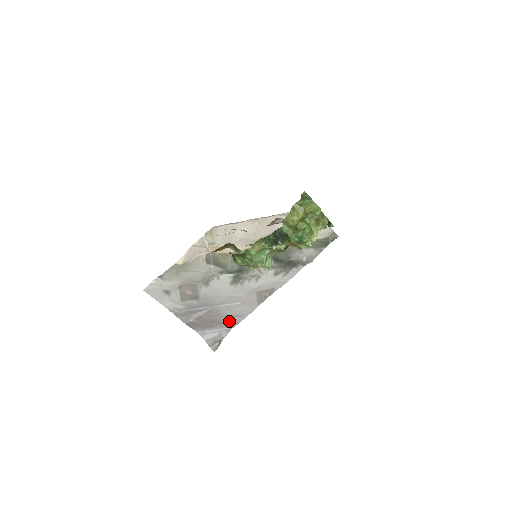
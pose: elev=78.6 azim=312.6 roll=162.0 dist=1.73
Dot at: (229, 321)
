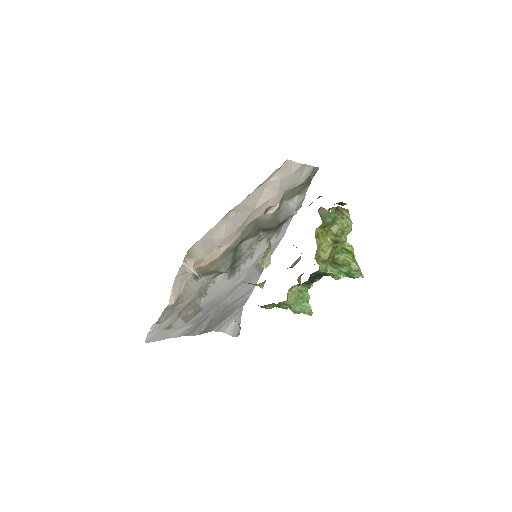
Dot at: (238, 304)
